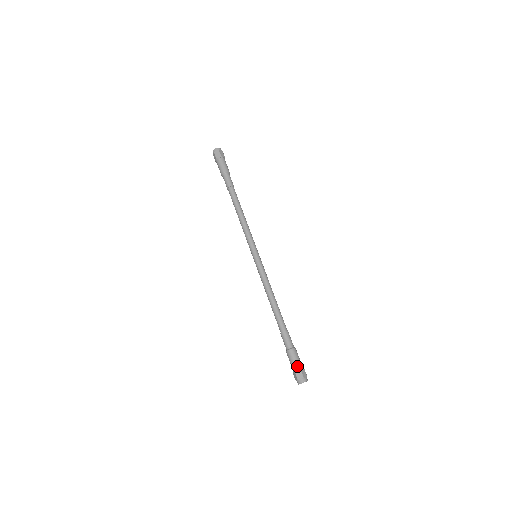
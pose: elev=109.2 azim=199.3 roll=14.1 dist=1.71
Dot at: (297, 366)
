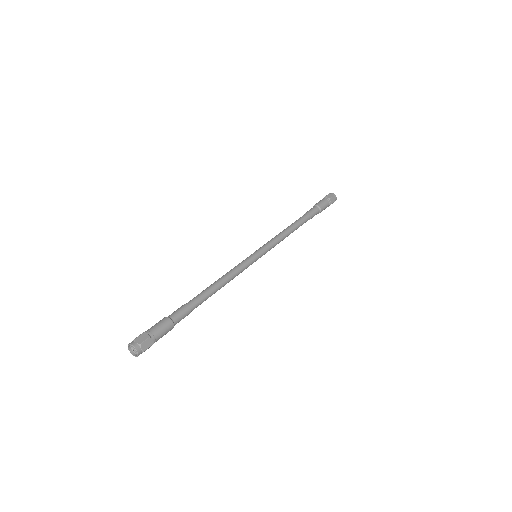
Dot at: (152, 332)
